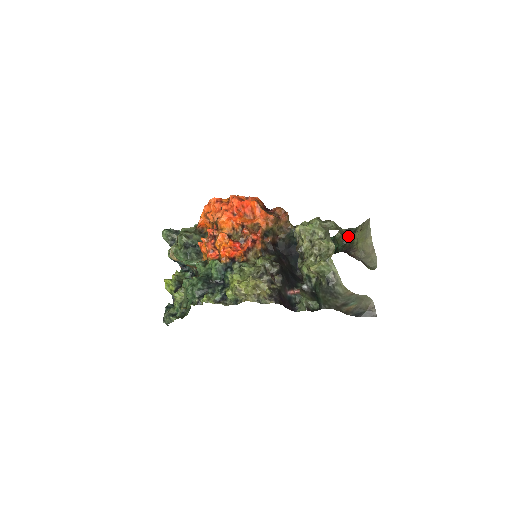
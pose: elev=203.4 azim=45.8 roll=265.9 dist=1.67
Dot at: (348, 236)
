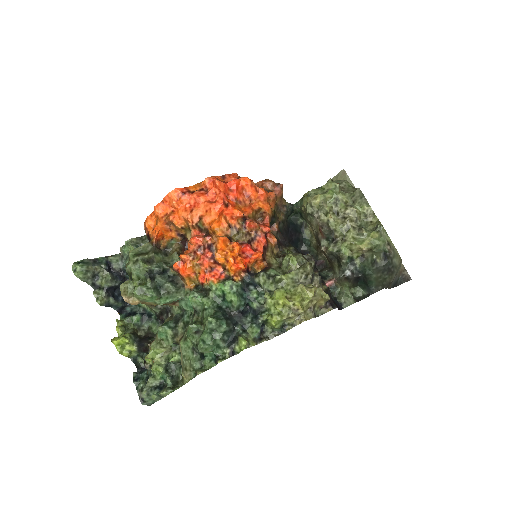
Dot at: occluded
